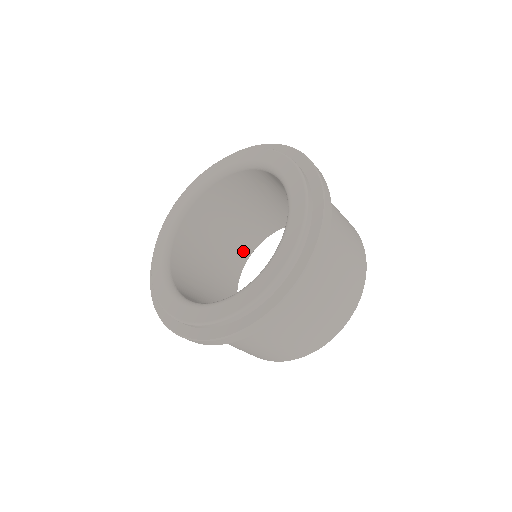
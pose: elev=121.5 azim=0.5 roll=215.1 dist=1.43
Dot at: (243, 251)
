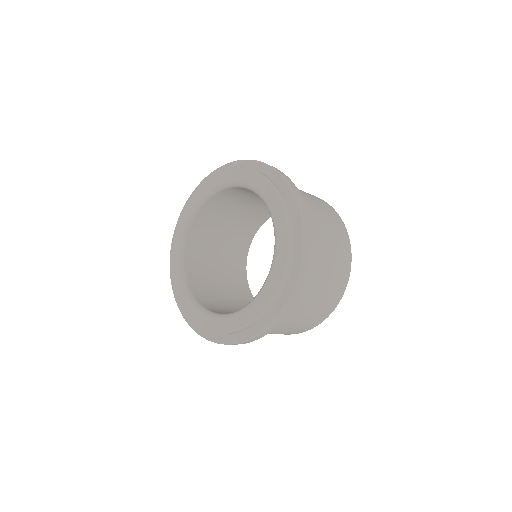
Dot at: (243, 288)
